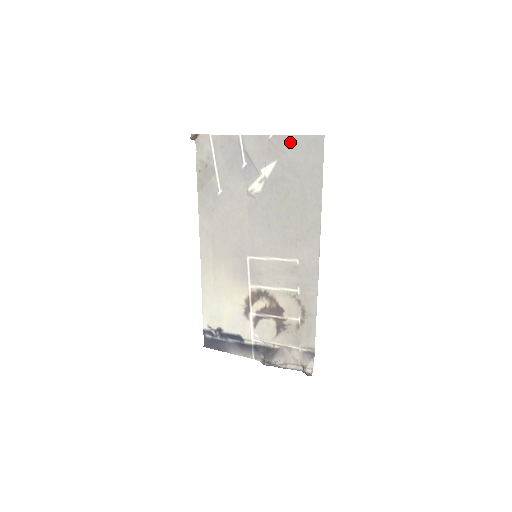
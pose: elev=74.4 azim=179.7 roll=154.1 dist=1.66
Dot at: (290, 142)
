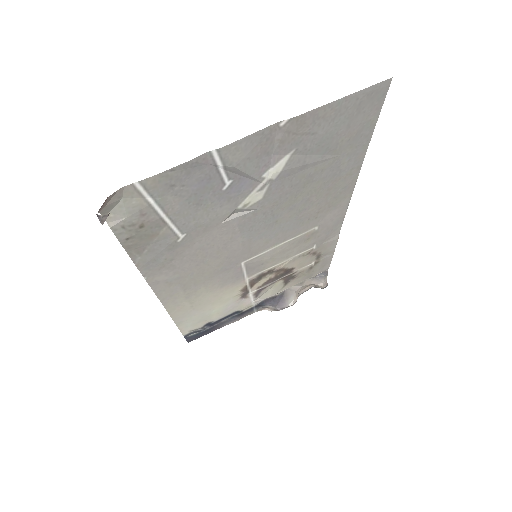
Dot at: (325, 115)
